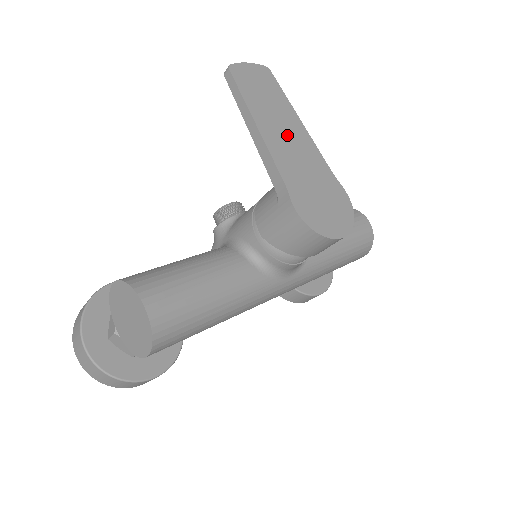
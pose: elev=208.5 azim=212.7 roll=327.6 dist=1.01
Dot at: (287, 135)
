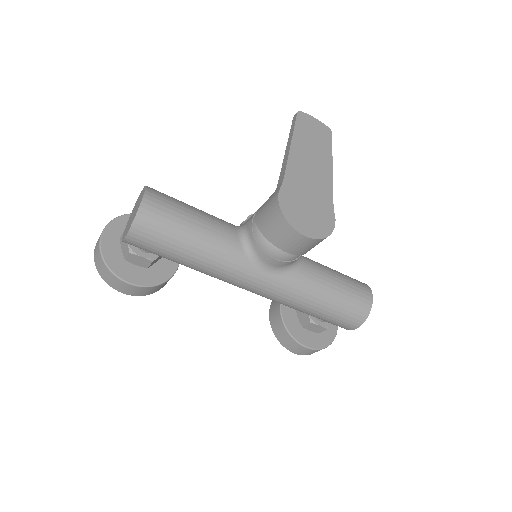
Dot at: (312, 163)
